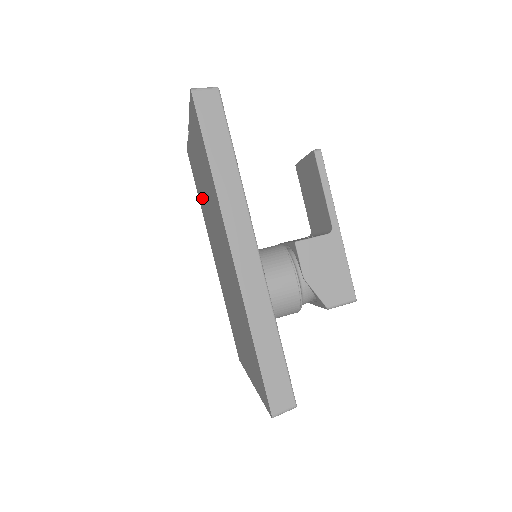
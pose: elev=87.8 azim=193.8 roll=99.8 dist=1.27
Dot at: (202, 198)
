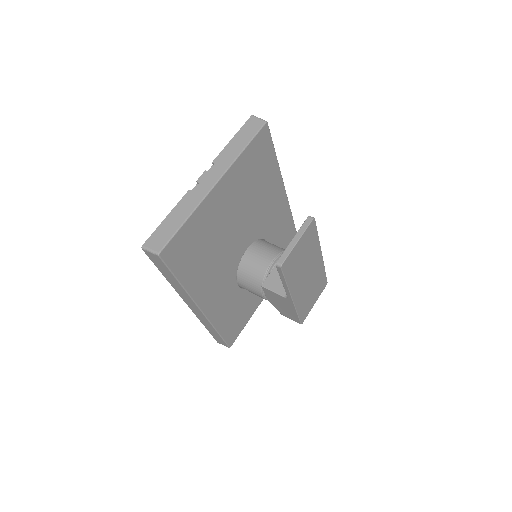
Dot at: occluded
